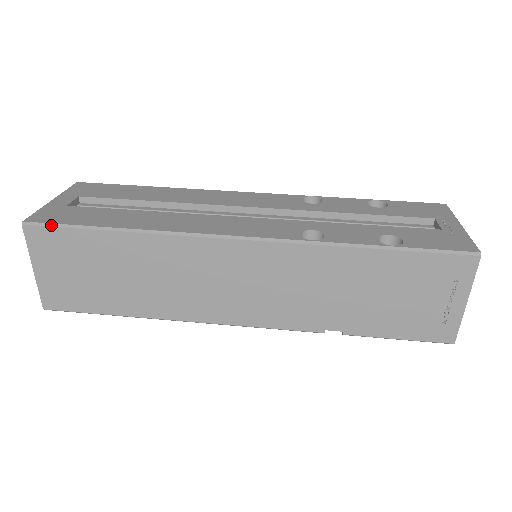
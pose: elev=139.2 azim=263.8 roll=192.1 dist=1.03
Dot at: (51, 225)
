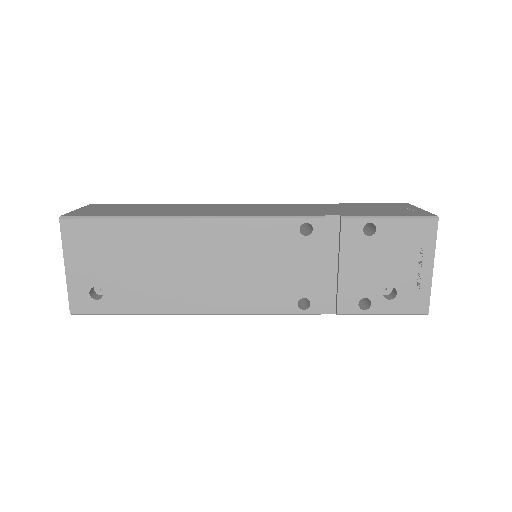
Dot at: occluded
